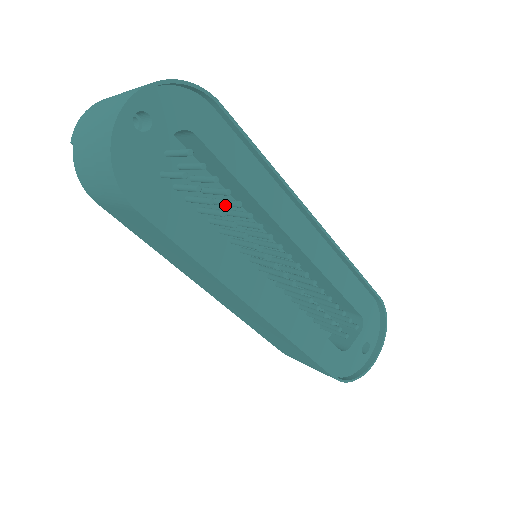
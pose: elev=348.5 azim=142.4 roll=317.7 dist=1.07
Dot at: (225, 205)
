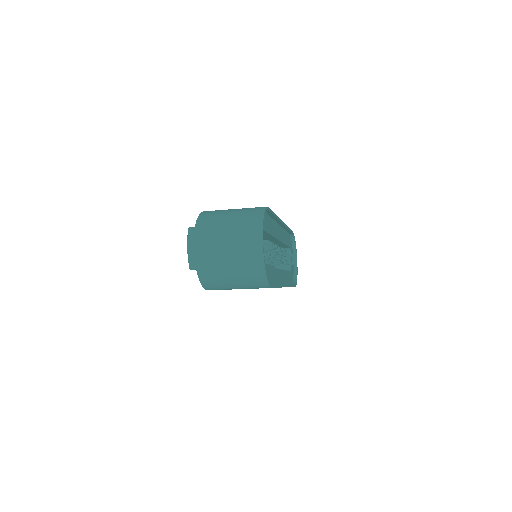
Dot at: occluded
